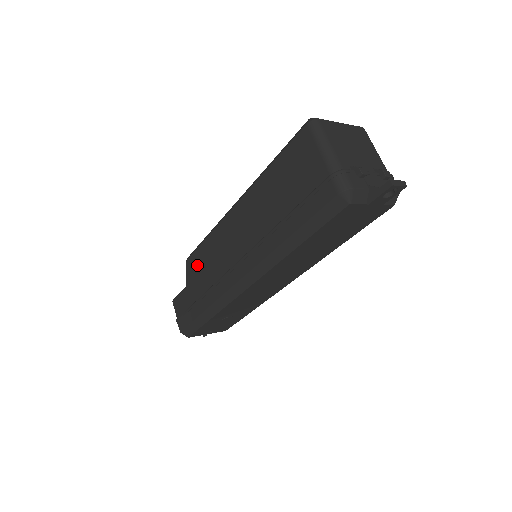
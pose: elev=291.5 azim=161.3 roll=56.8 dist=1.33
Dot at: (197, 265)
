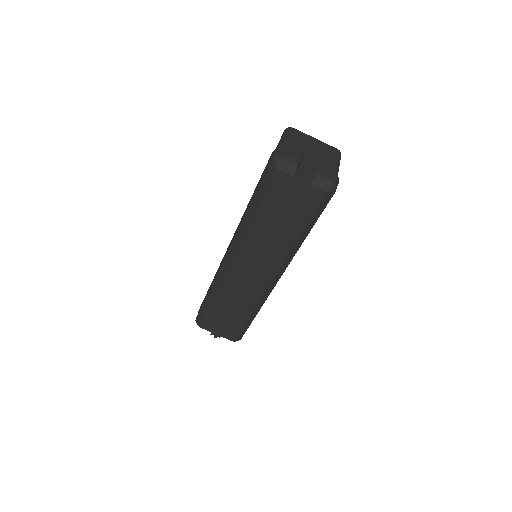
Dot at: occluded
